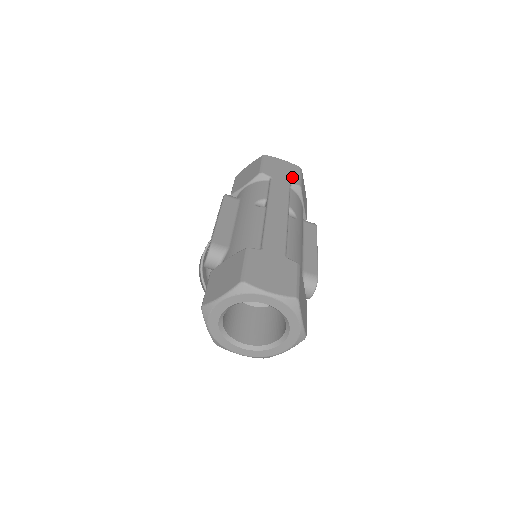
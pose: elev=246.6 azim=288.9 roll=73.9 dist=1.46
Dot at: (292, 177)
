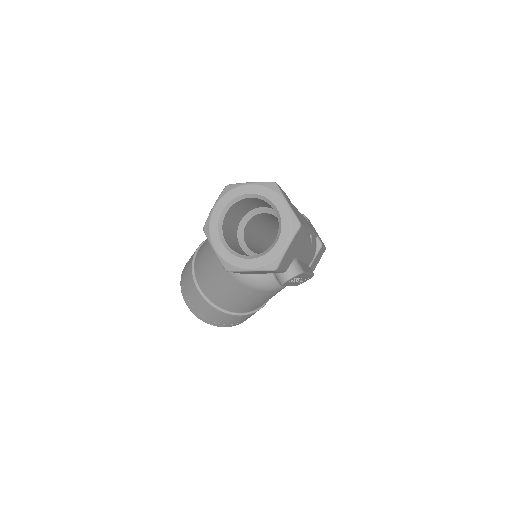
Dot at: occluded
